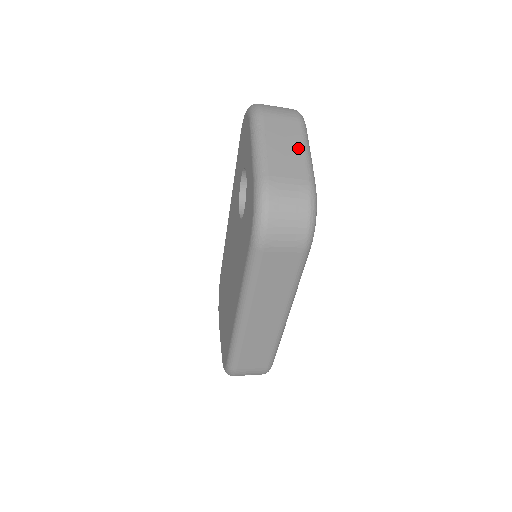
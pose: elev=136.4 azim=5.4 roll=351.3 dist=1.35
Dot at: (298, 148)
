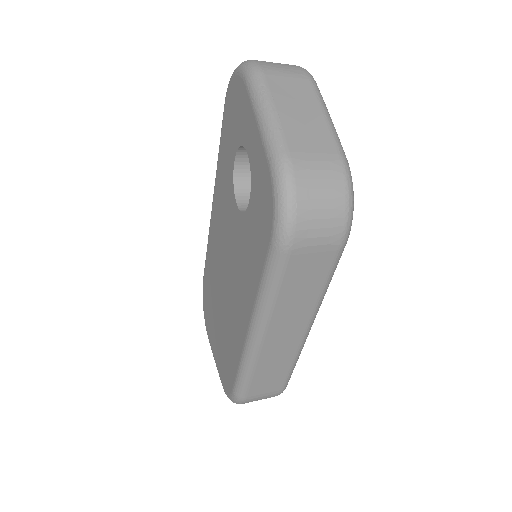
Dot at: (317, 113)
